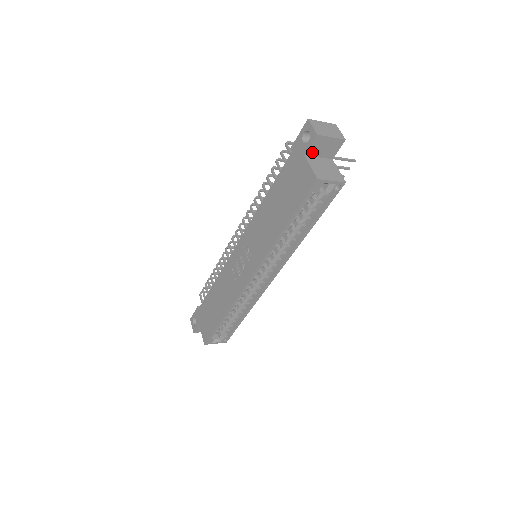
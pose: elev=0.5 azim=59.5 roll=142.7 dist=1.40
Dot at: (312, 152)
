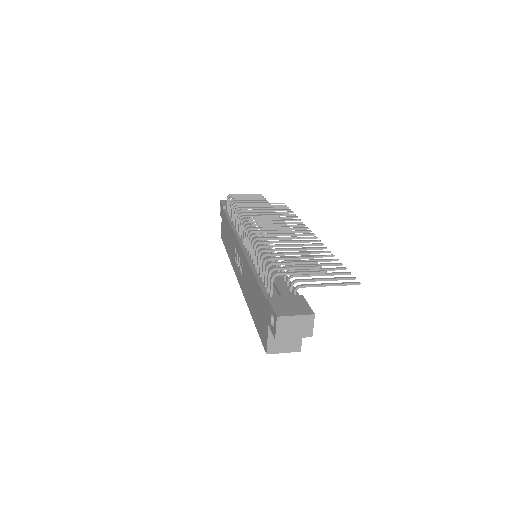
Dot at: occluded
